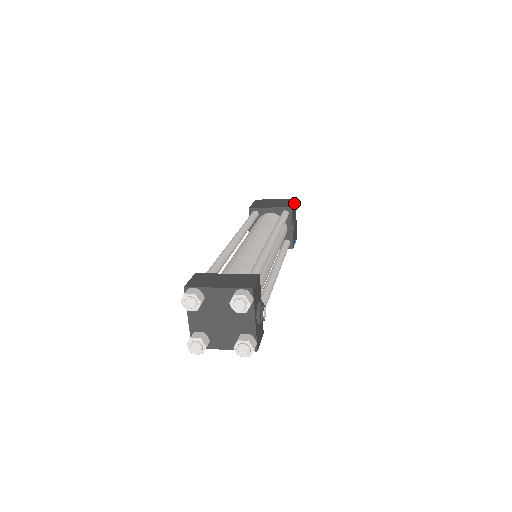
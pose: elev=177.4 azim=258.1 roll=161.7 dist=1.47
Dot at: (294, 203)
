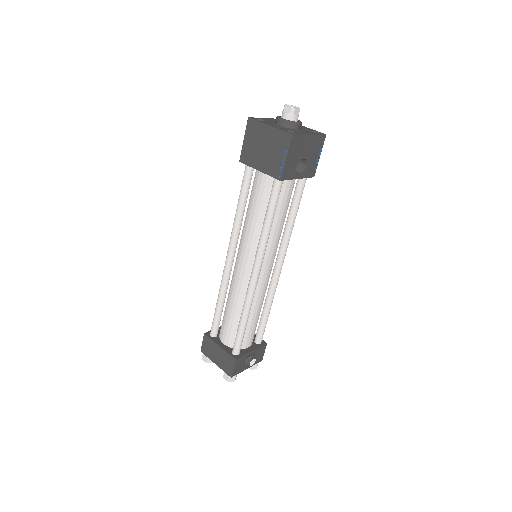
Dot at: (288, 151)
